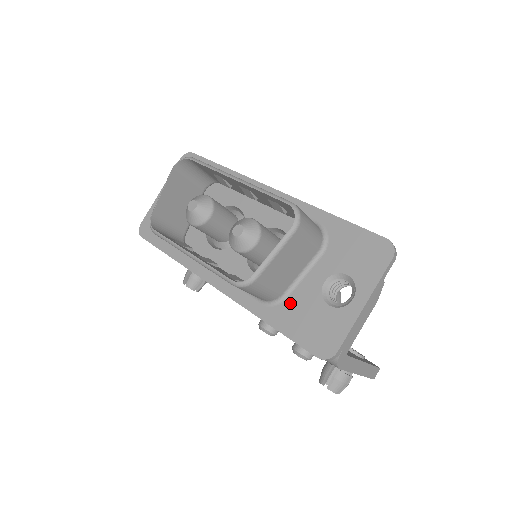
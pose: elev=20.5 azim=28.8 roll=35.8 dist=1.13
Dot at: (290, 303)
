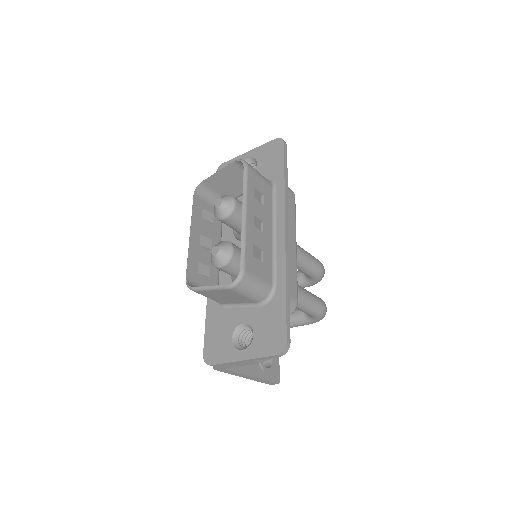
Dot at: (222, 312)
